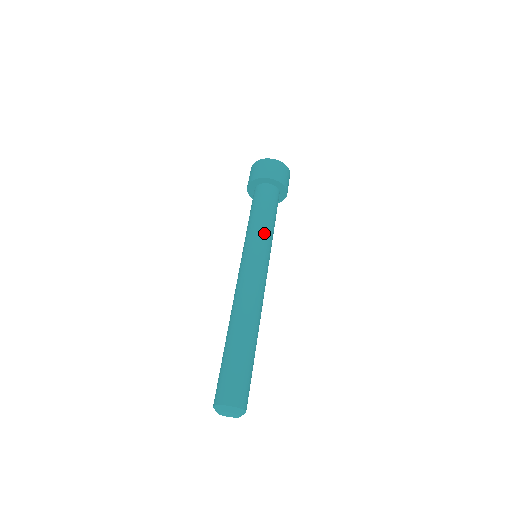
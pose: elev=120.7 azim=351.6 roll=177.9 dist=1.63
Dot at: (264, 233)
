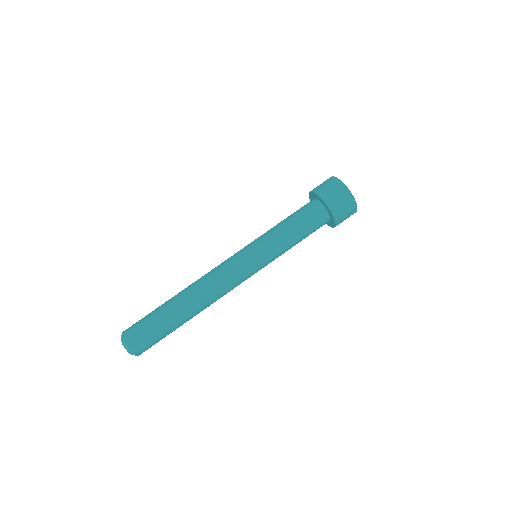
Dot at: (280, 254)
